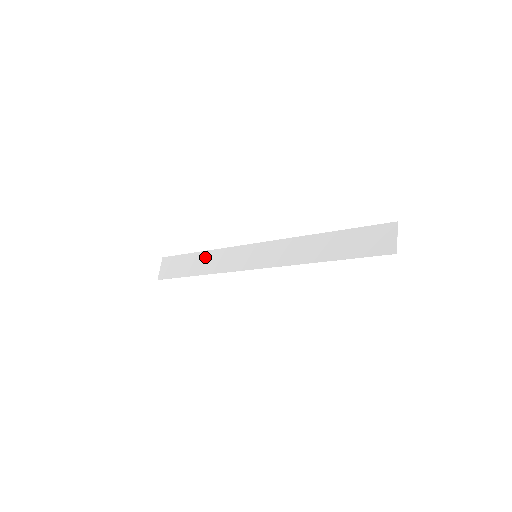
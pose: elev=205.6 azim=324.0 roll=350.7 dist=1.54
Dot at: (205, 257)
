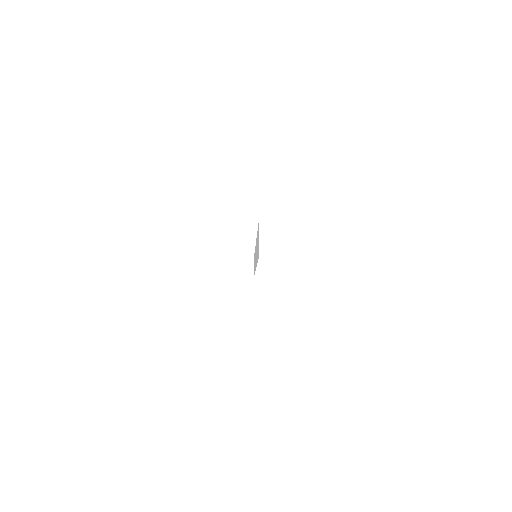
Dot at: occluded
